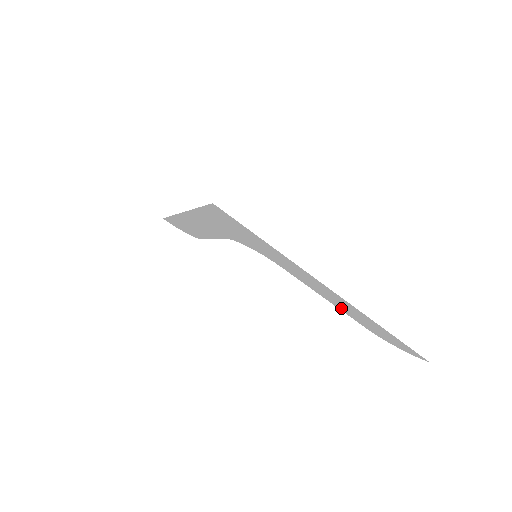
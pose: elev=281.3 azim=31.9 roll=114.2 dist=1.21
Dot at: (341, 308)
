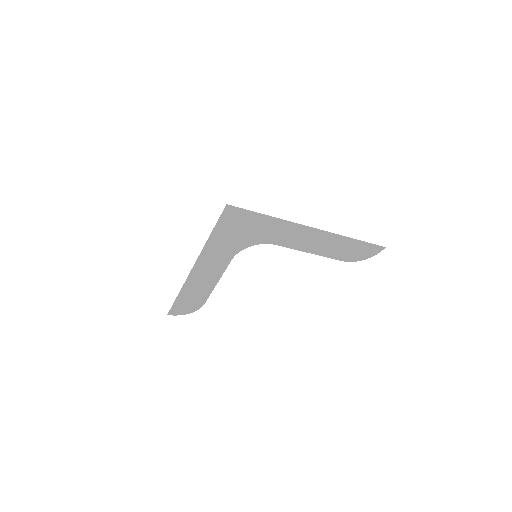
Dot at: (322, 252)
